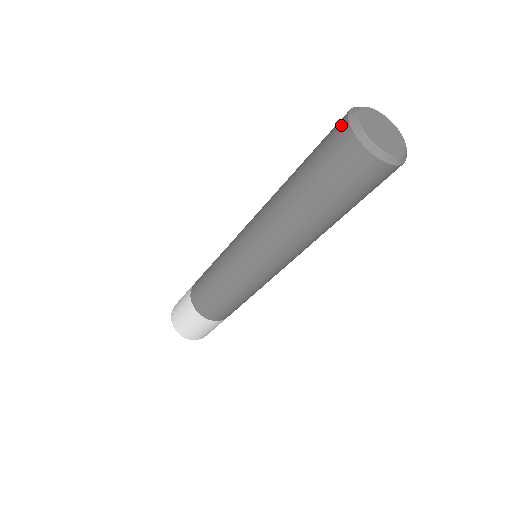
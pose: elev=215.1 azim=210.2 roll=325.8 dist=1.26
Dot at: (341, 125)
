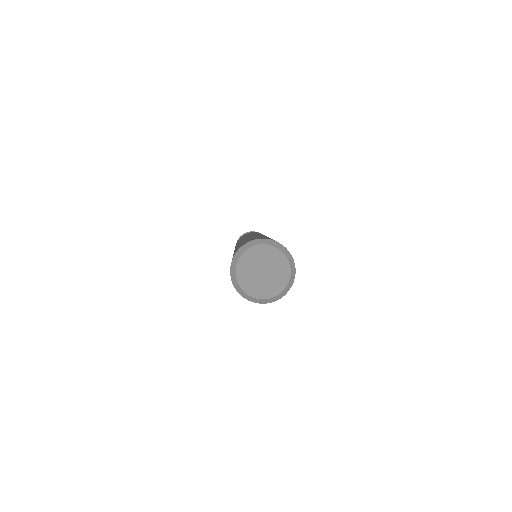
Dot at: occluded
